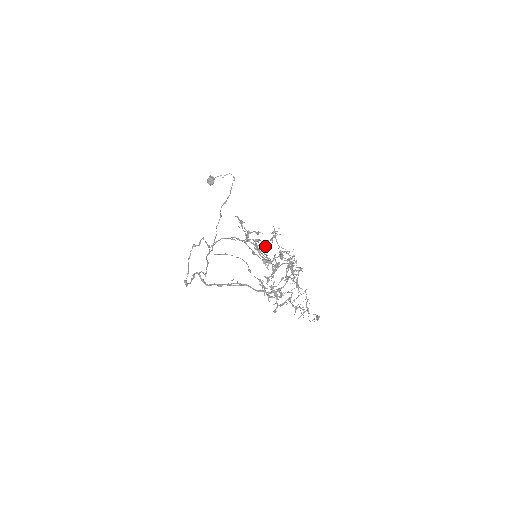
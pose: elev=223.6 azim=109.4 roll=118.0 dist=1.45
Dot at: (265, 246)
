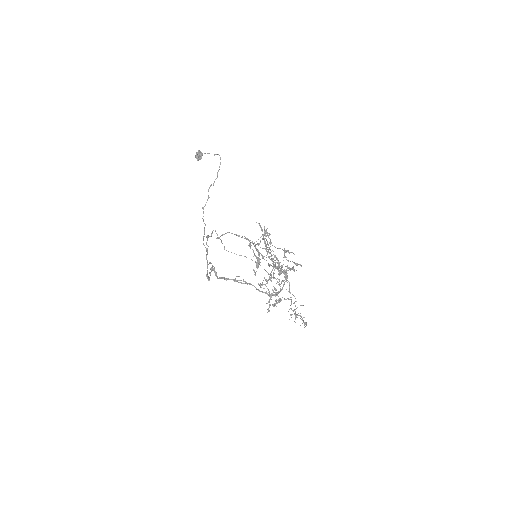
Dot at: (254, 243)
